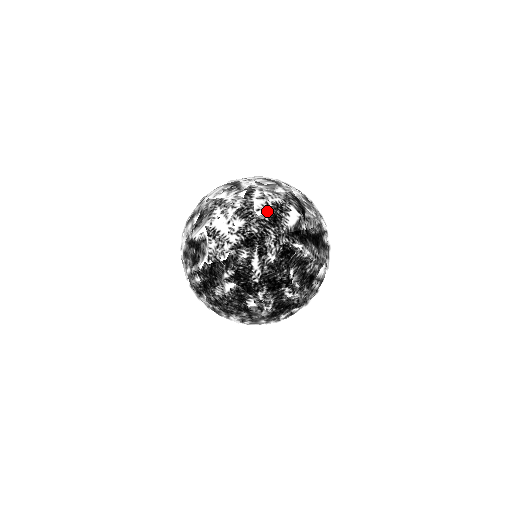
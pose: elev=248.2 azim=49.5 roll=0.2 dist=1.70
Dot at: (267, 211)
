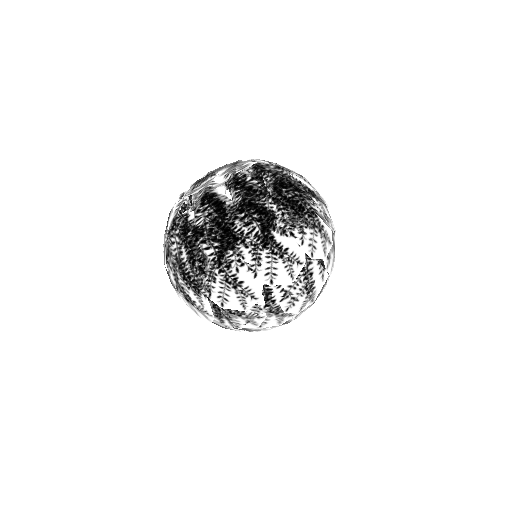
Dot at: (296, 304)
